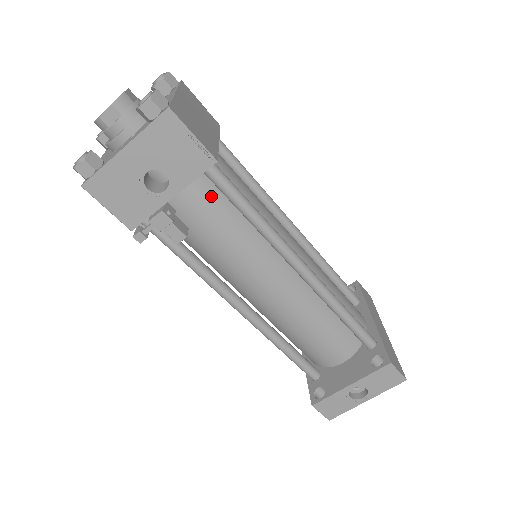
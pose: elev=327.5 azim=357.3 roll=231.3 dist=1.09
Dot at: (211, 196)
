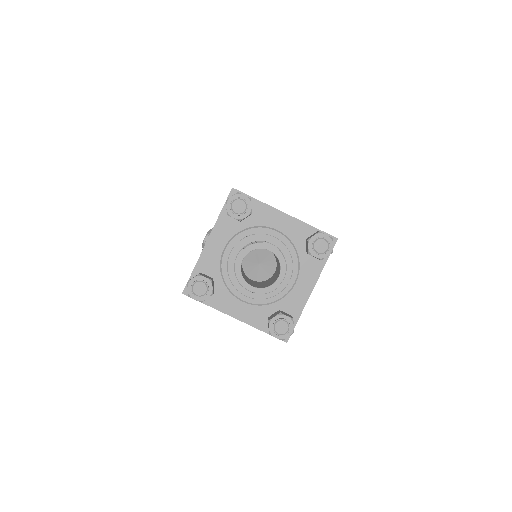
Dot at: occluded
